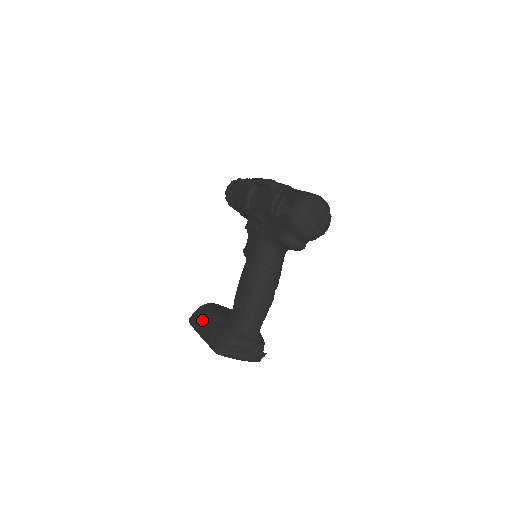
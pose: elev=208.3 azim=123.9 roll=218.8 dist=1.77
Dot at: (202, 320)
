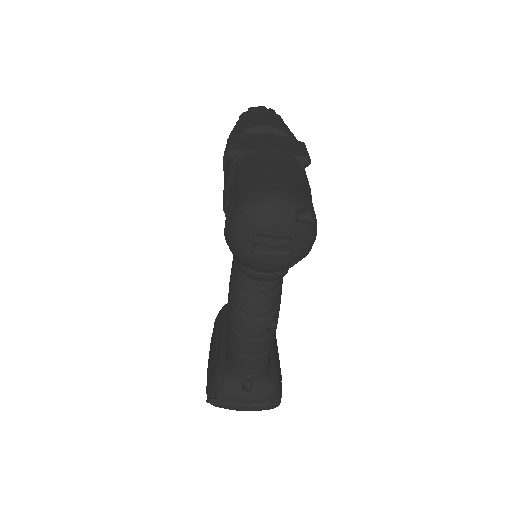
Dot at: (213, 335)
